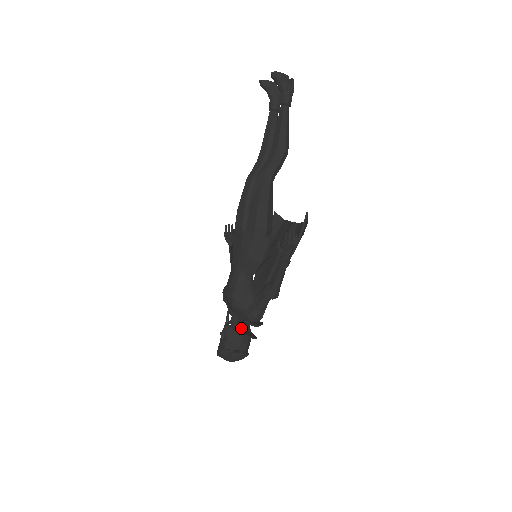
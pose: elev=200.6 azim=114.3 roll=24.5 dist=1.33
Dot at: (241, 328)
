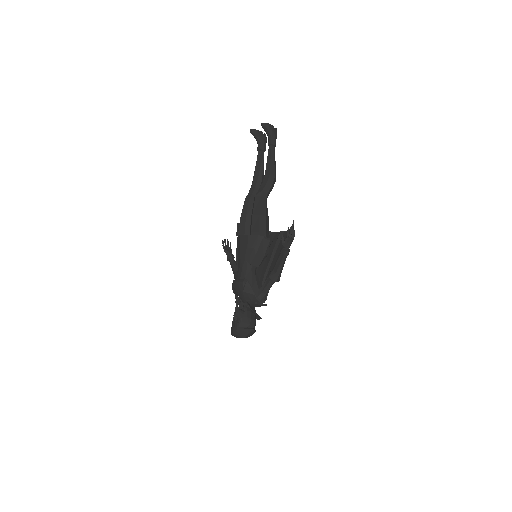
Dot at: (251, 309)
